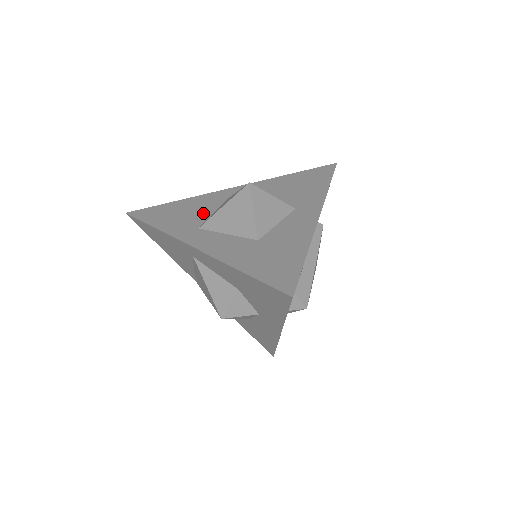
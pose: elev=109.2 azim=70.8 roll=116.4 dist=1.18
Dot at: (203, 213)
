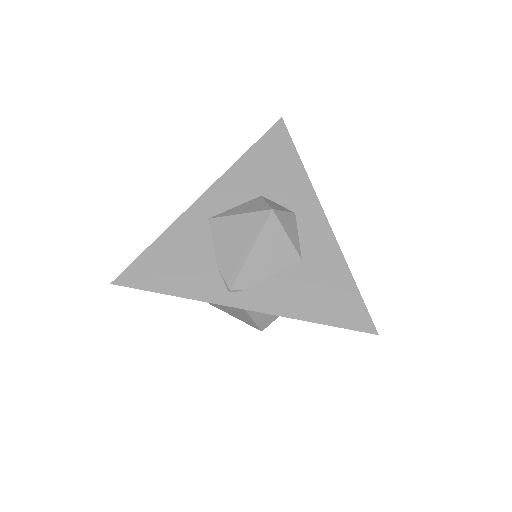
Dot at: occluded
